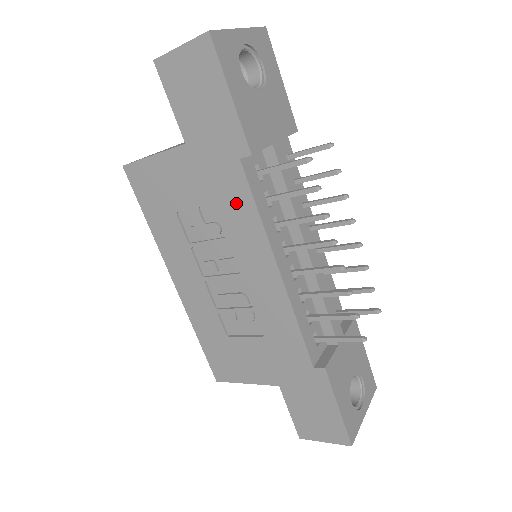
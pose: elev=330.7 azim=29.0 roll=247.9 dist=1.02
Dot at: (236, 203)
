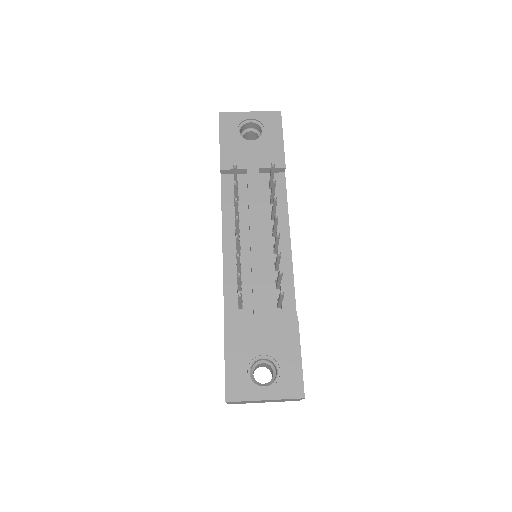
Dot at: occluded
